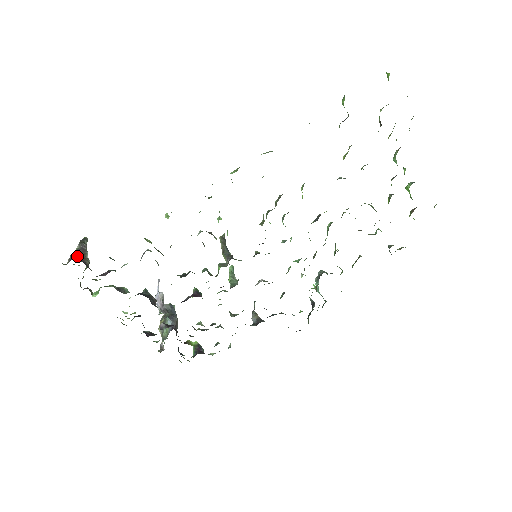
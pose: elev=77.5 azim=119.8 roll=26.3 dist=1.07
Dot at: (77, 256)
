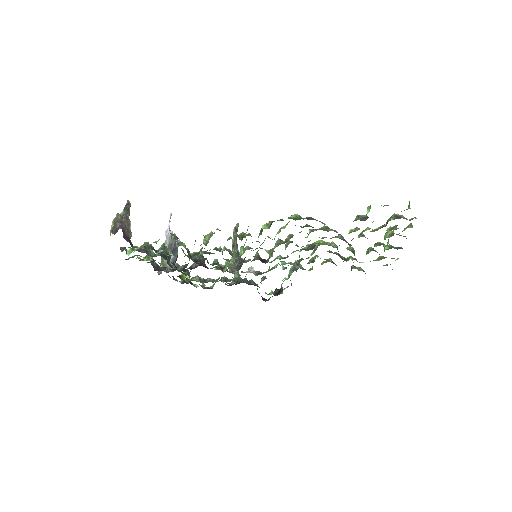
Dot at: (122, 226)
